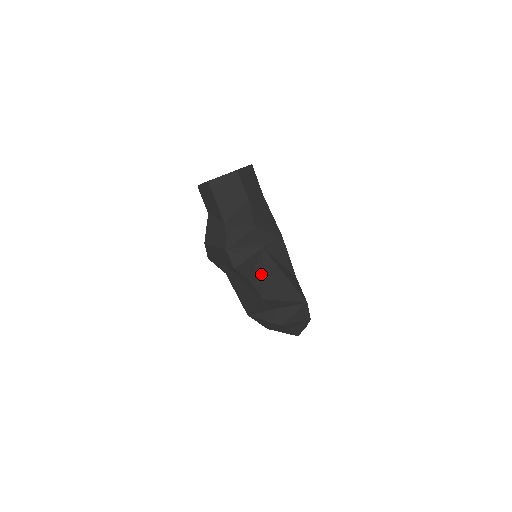
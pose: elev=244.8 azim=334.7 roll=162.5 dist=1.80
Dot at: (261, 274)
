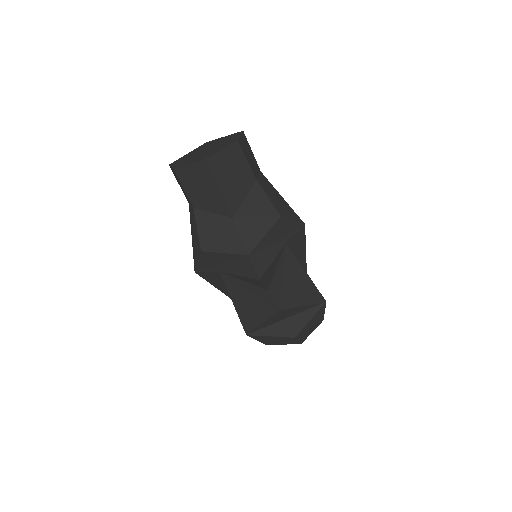
Dot at: (281, 279)
